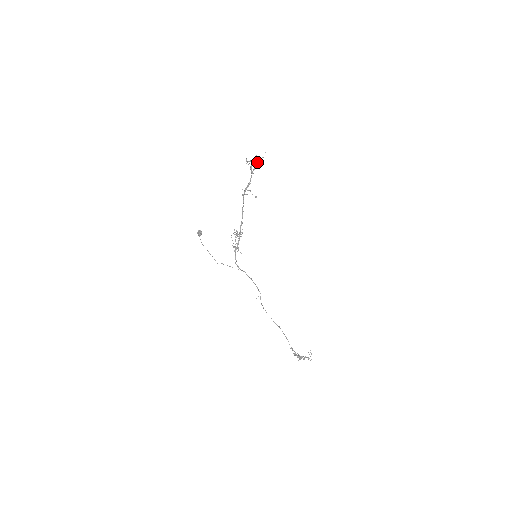
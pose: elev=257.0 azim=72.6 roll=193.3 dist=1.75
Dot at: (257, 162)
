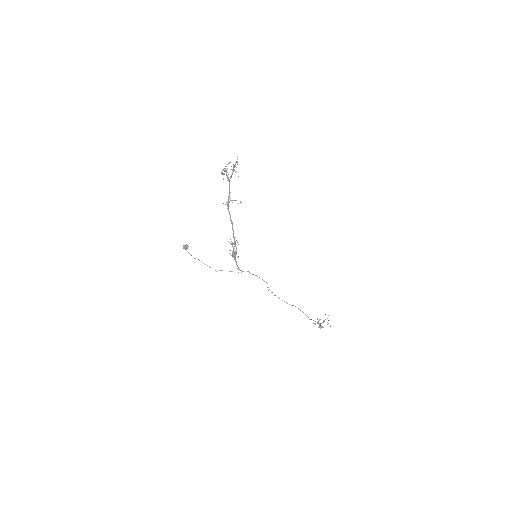
Dot at: (233, 170)
